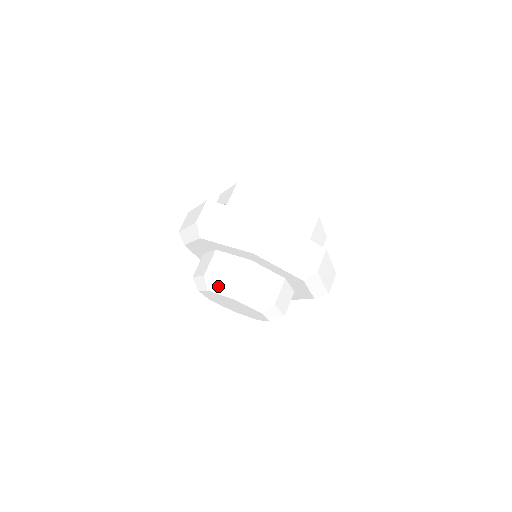
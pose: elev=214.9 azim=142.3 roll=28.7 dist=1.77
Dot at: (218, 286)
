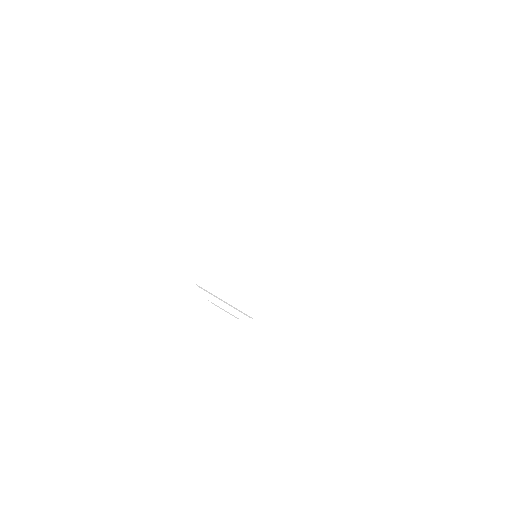
Dot at: occluded
